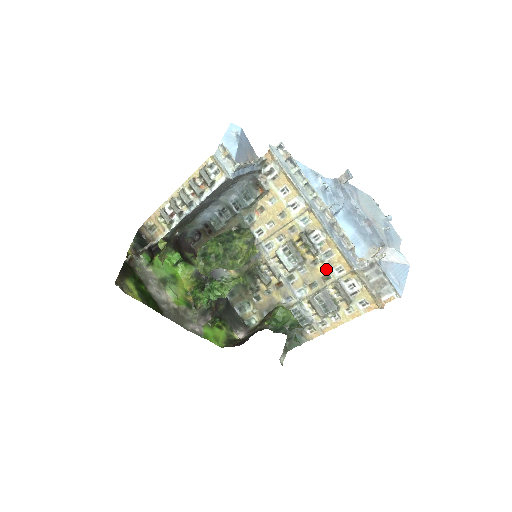
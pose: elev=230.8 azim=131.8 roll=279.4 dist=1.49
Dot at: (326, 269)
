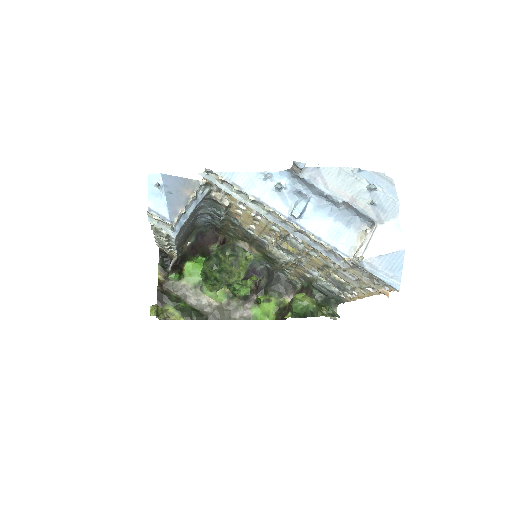
Dot at: (321, 261)
